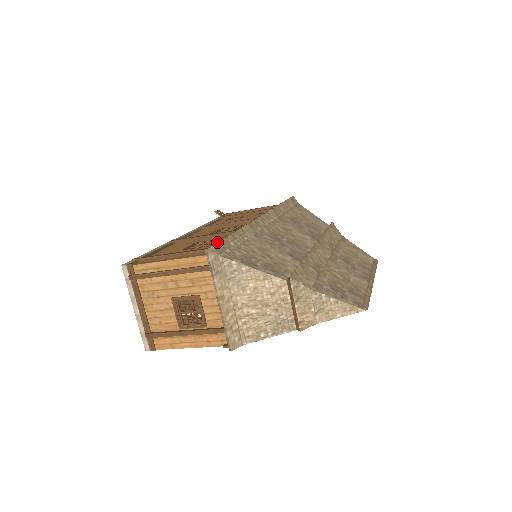
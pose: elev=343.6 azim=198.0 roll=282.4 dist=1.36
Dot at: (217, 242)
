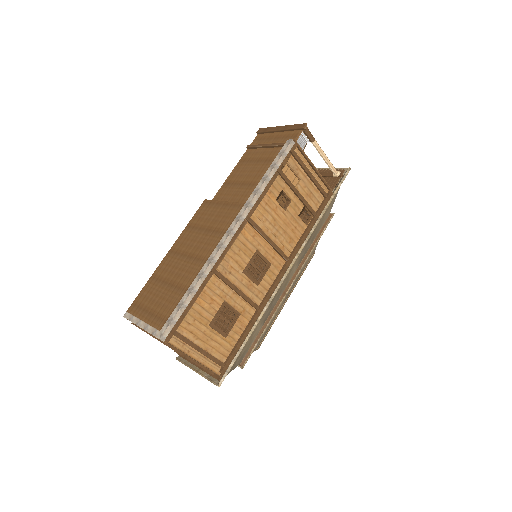
Dot at: (232, 354)
